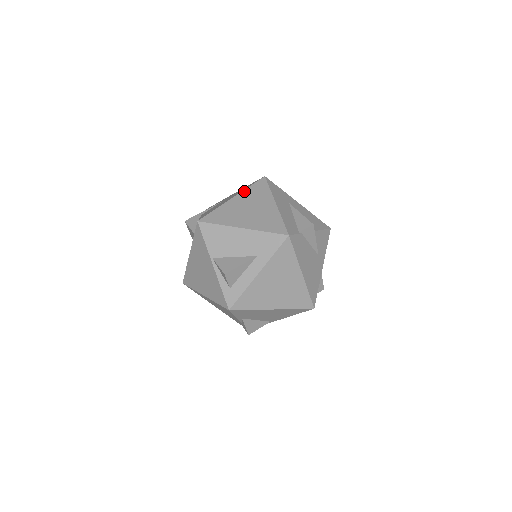
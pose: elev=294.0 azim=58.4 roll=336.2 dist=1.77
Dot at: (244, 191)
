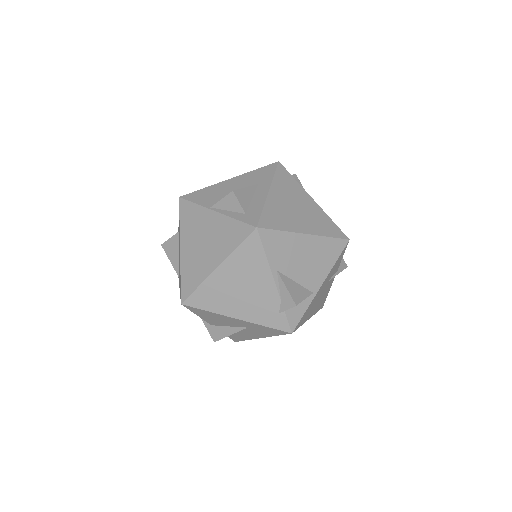
Dot at: occluded
